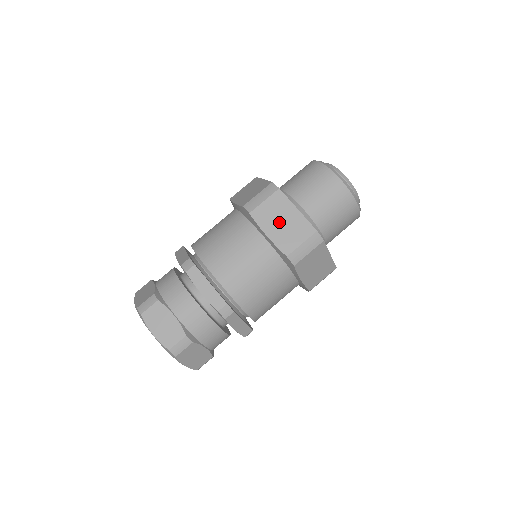
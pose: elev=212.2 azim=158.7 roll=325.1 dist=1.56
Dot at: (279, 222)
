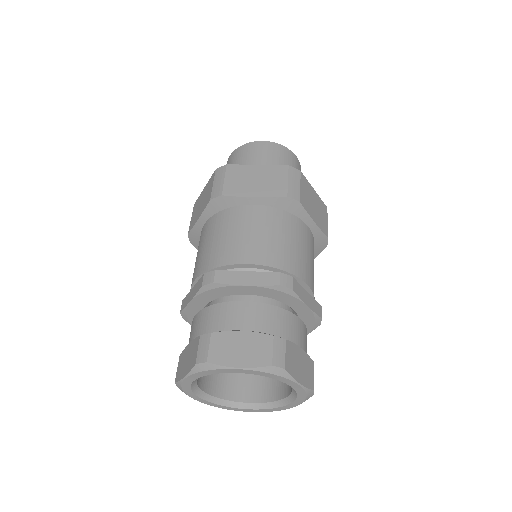
Dot at: (314, 206)
